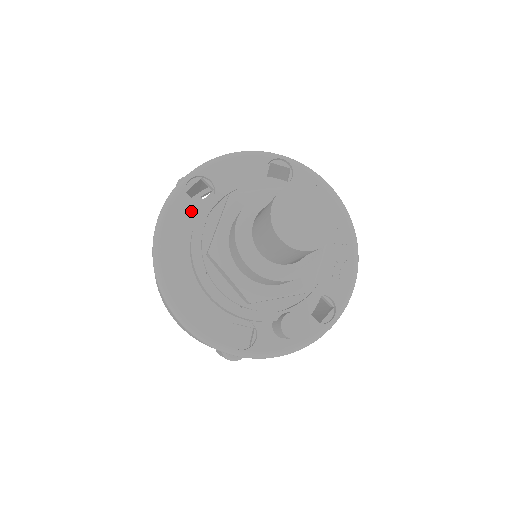
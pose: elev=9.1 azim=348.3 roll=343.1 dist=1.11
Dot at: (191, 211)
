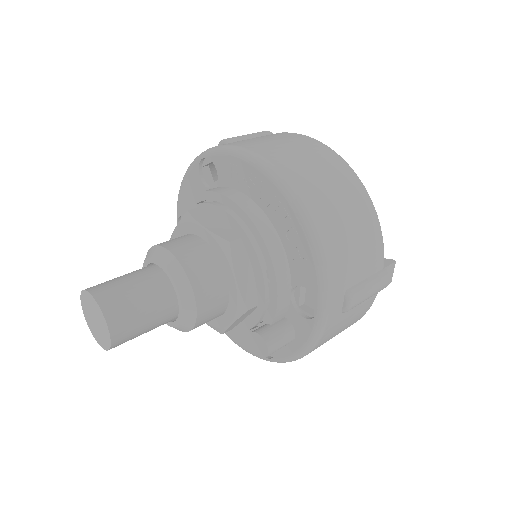
Dot at: occluded
